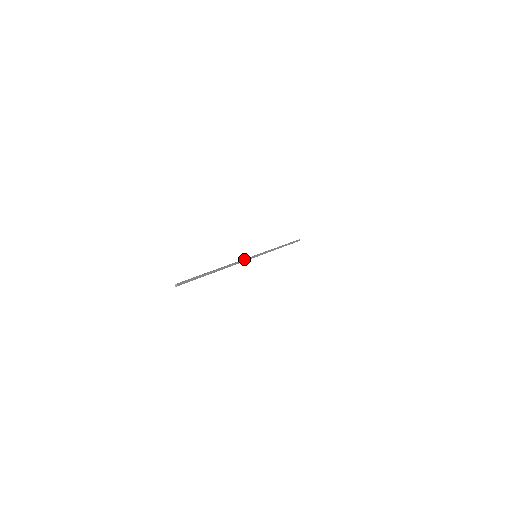
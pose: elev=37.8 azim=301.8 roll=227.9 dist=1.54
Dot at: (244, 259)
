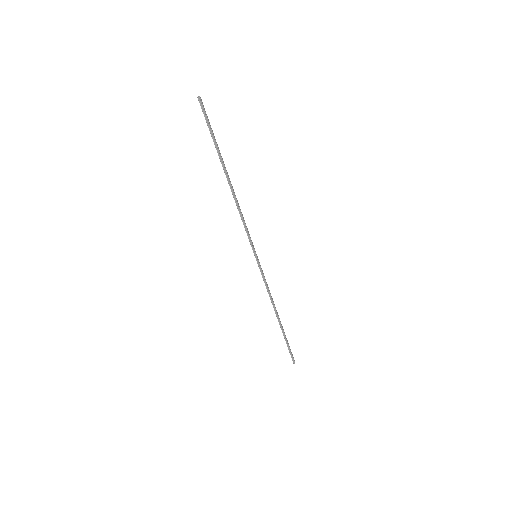
Dot at: (247, 228)
